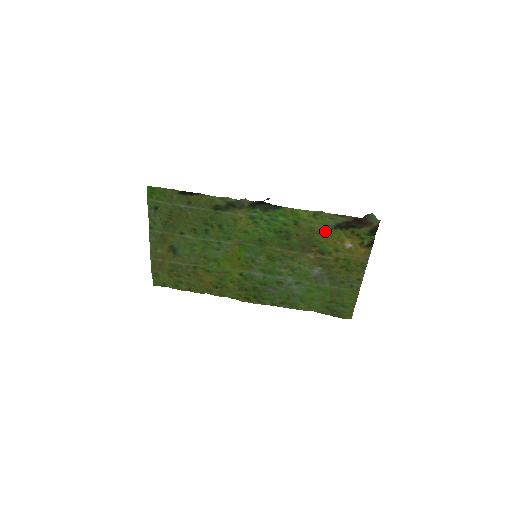
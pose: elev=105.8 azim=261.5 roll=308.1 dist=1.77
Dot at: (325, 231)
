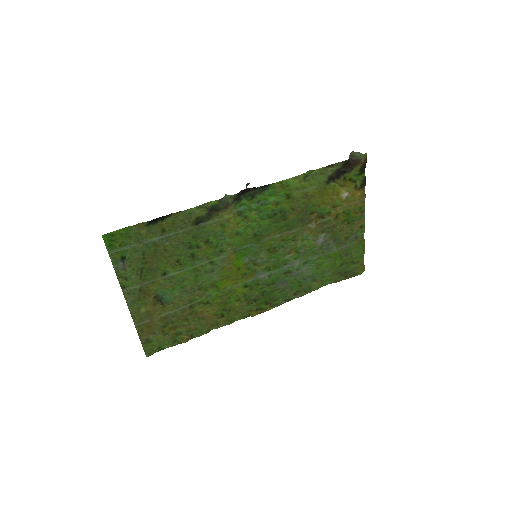
Dot at: (320, 191)
